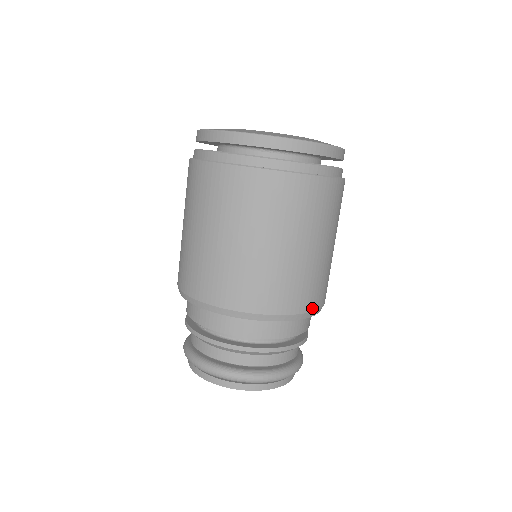
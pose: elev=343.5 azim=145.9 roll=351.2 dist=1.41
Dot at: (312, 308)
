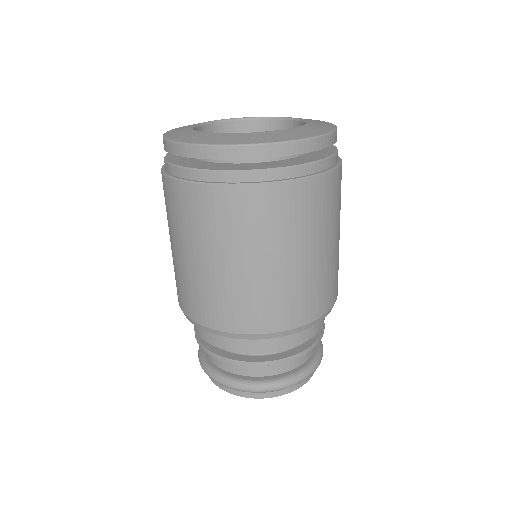
Dot at: occluded
